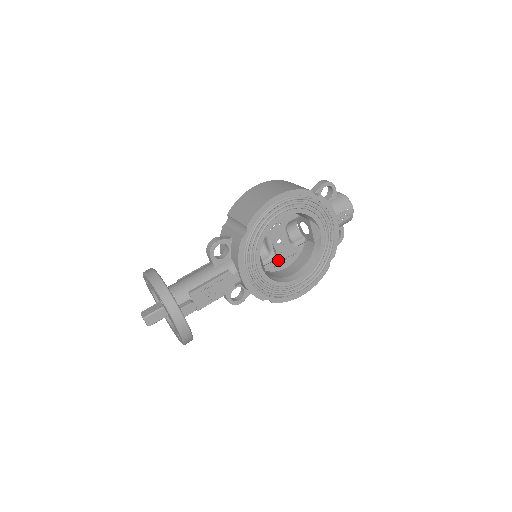
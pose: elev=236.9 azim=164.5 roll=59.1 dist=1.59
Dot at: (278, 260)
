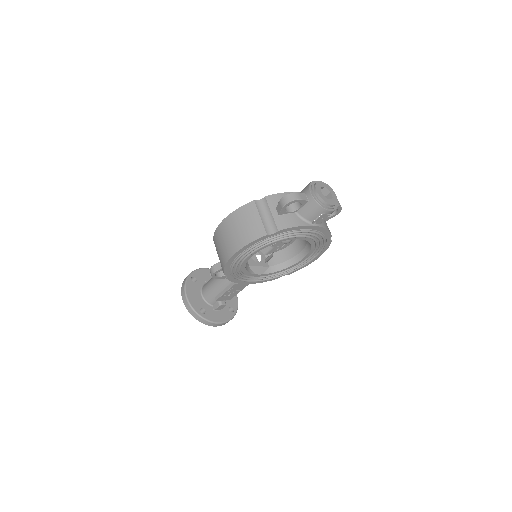
Dot at: (281, 244)
